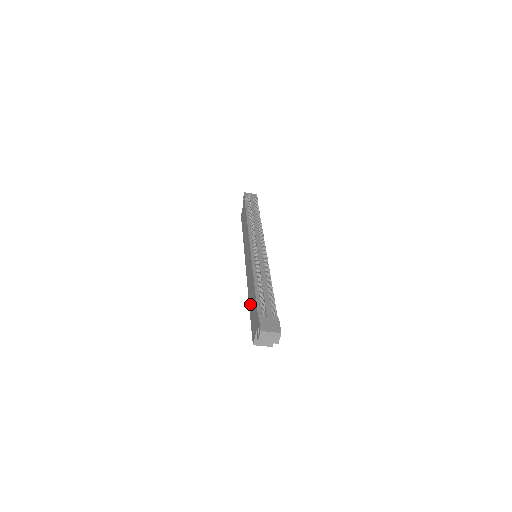
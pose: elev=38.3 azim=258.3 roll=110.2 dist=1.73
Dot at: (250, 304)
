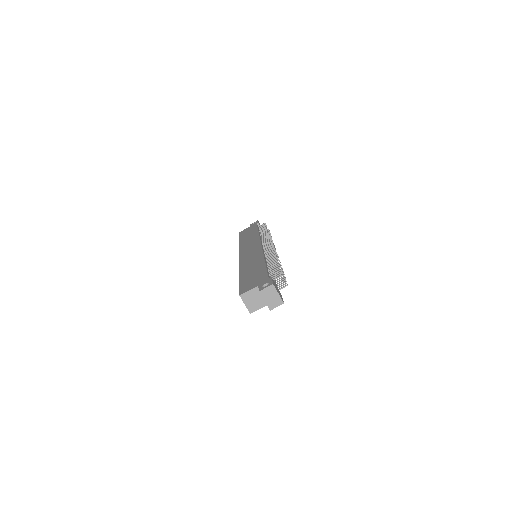
Dot at: (245, 273)
